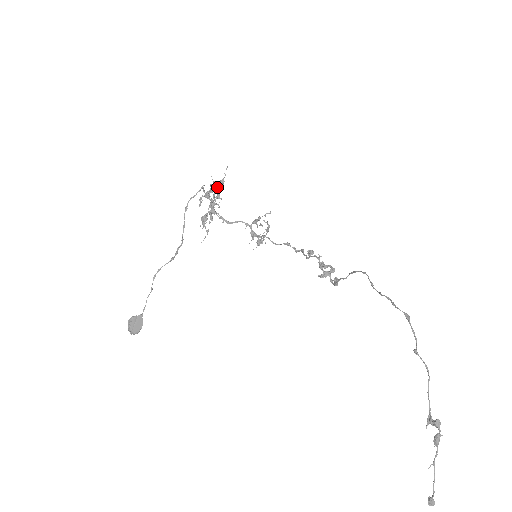
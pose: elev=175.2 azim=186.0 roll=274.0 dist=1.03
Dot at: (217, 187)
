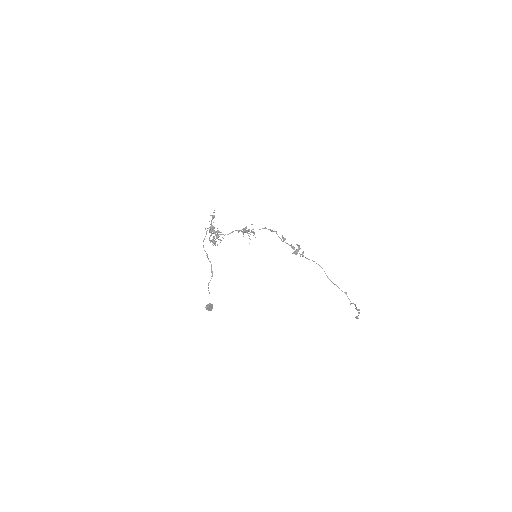
Dot at: occluded
